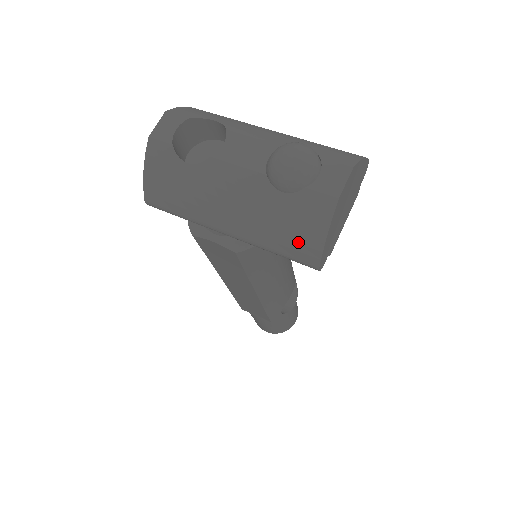
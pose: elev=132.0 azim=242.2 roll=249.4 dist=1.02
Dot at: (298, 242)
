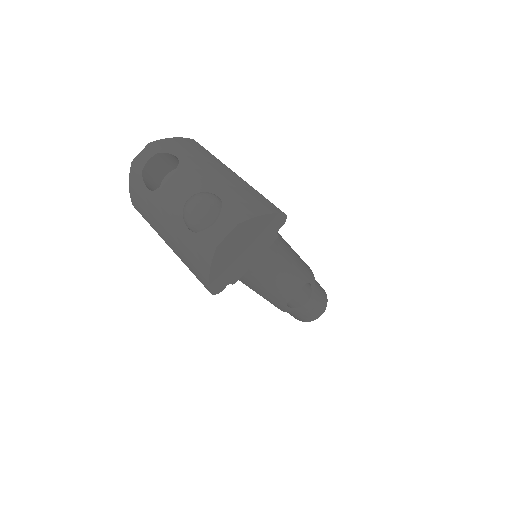
Dot at: (198, 269)
